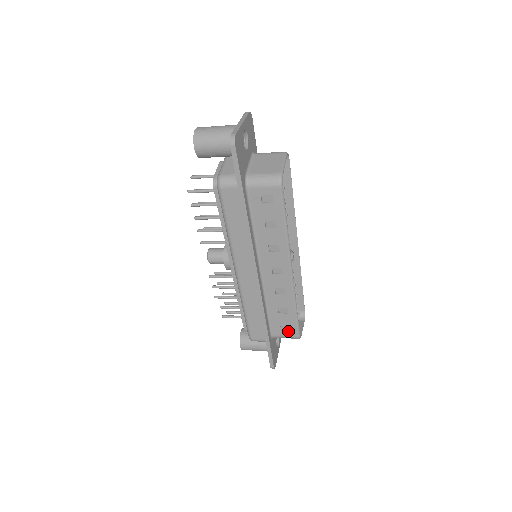
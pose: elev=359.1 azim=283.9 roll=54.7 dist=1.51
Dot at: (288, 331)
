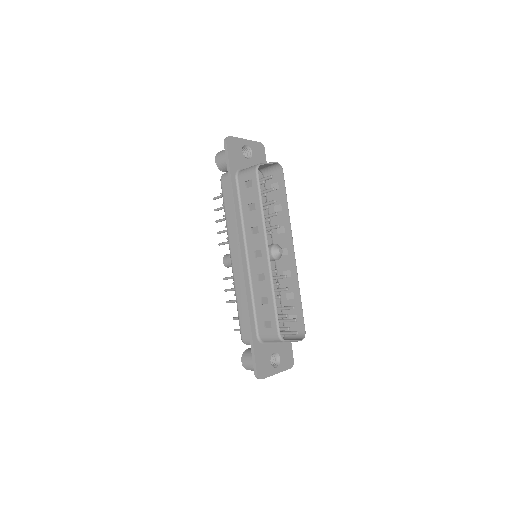
Dot at: (270, 328)
